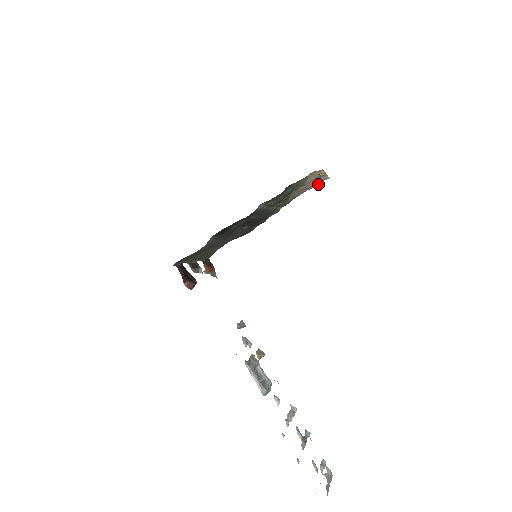
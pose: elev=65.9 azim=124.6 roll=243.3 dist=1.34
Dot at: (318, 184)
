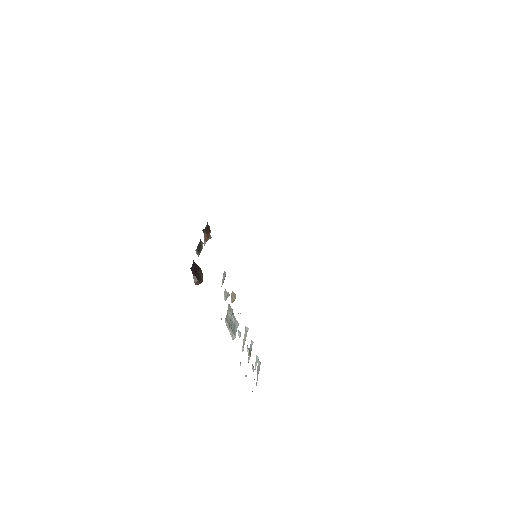
Dot at: occluded
